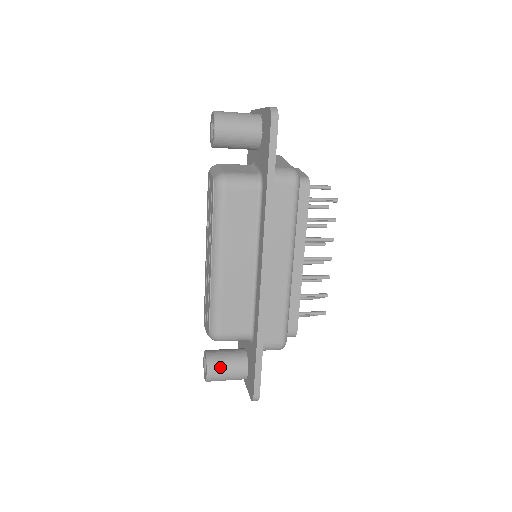
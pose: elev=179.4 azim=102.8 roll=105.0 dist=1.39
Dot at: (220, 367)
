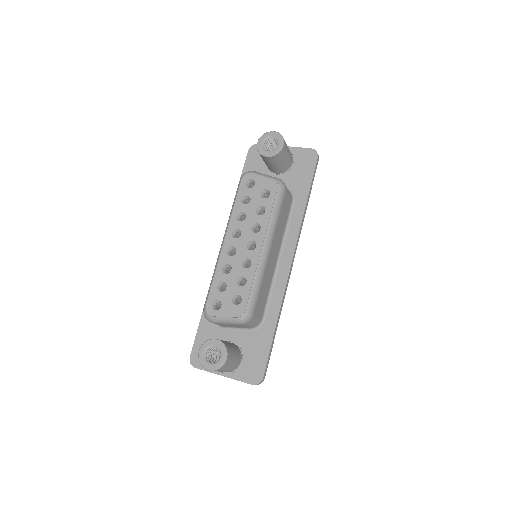
Dot at: (232, 353)
